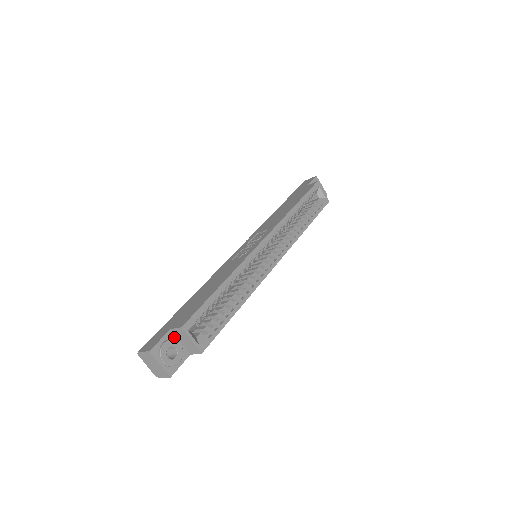
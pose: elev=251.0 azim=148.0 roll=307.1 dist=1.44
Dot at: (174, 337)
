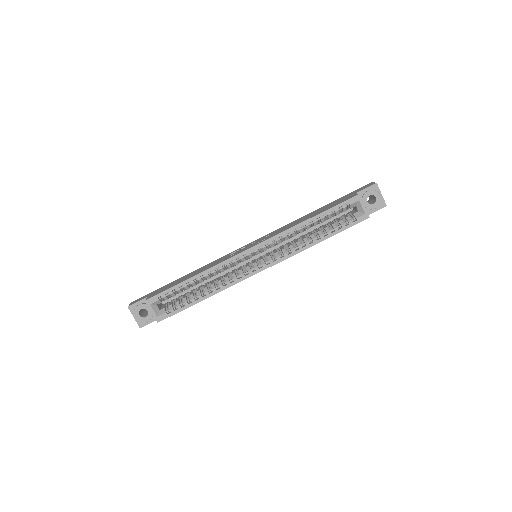
Dot at: occluded
